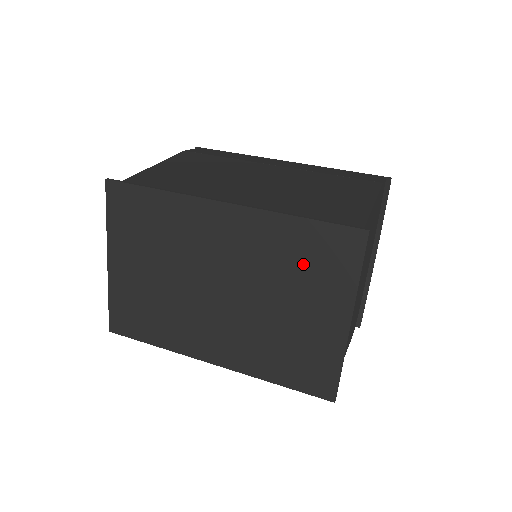
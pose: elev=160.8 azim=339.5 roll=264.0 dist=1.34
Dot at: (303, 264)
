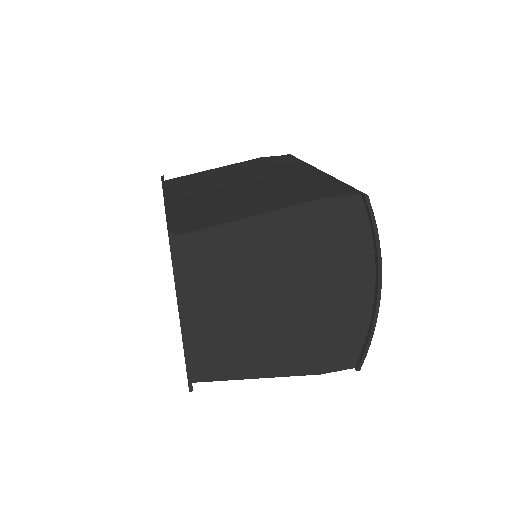
Dot at: occluded
